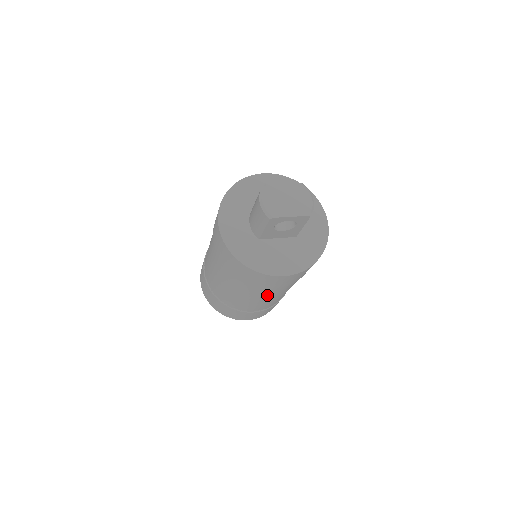
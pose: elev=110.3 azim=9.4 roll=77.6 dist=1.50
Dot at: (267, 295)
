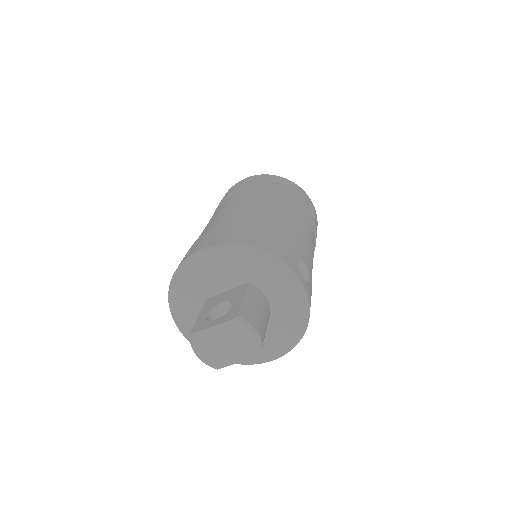
Dot at: occluded
